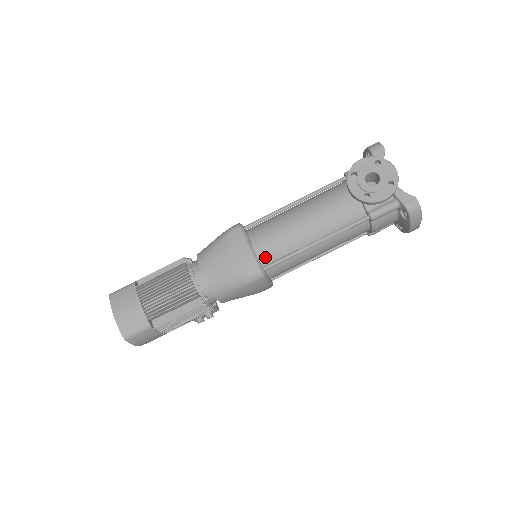
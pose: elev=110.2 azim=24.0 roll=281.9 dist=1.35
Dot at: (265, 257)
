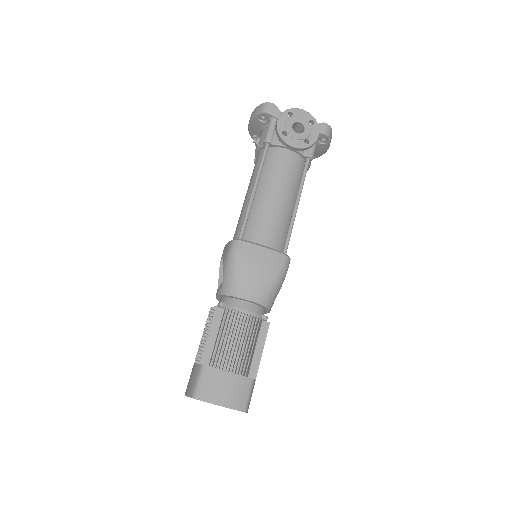
Dot at: (276, 246)
